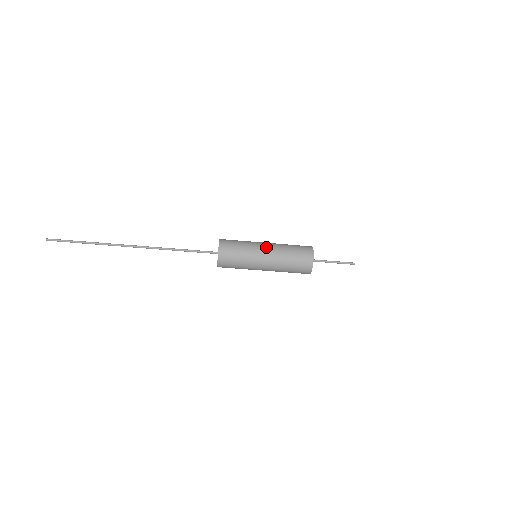
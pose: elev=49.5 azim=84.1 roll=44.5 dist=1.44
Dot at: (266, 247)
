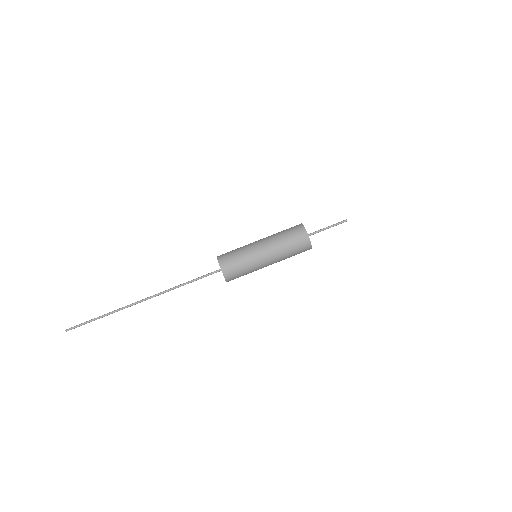
Dot at: occluded
